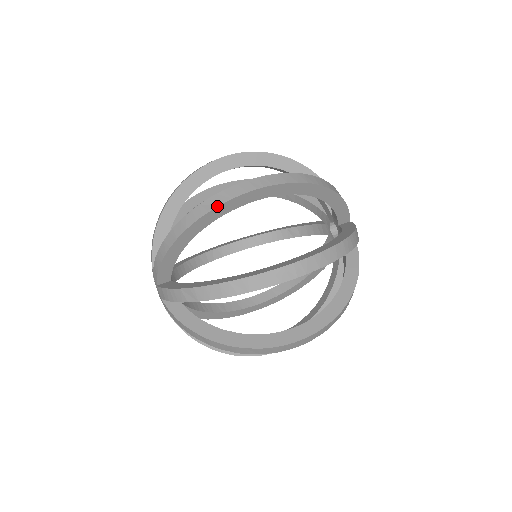
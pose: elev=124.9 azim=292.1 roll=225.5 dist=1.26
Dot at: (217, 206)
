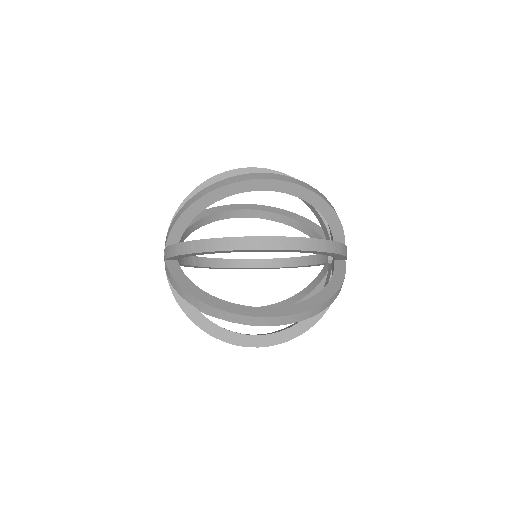
Dot at: (220, 206)
